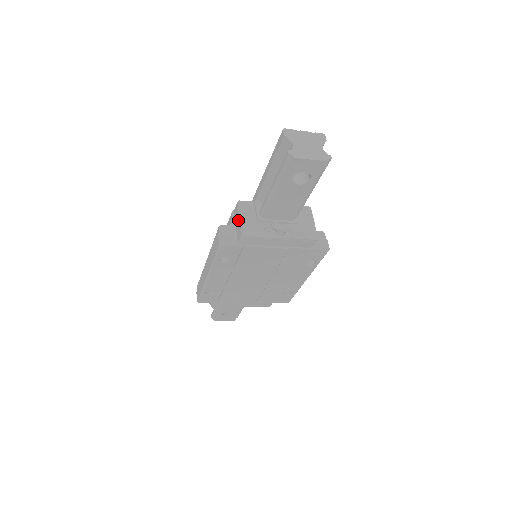
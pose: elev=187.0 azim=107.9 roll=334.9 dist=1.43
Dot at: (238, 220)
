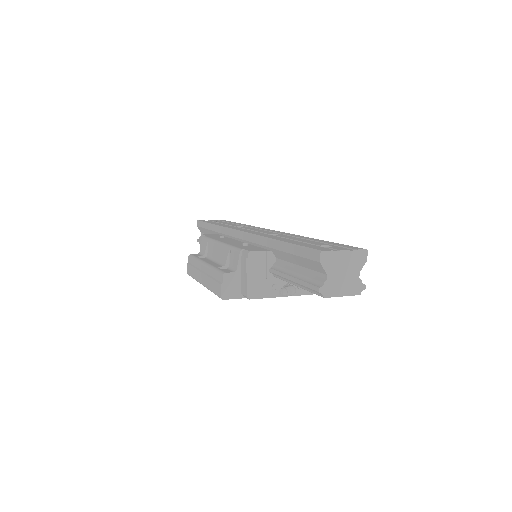
Dot at: (245, 275)
